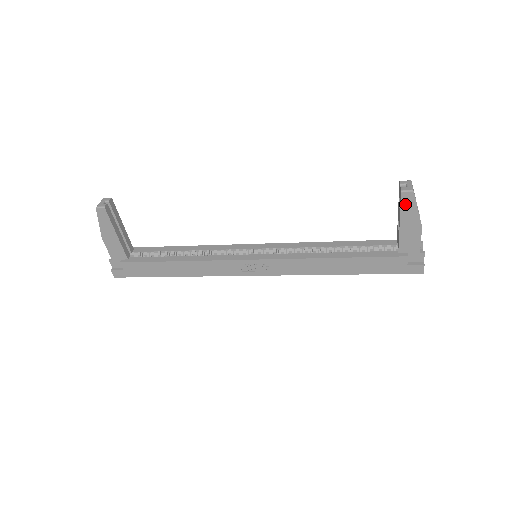
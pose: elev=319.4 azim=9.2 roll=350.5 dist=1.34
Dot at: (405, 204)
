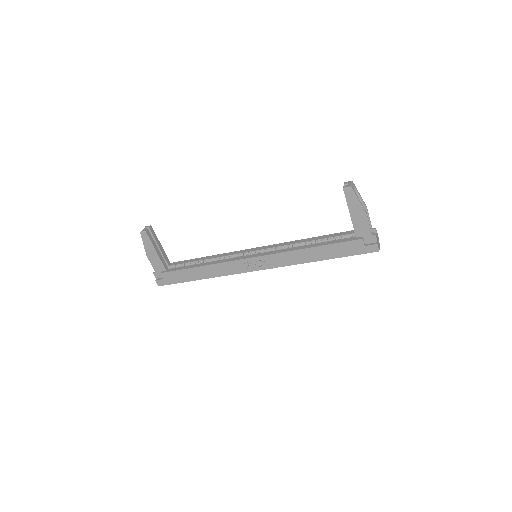
Dot at: (349, 198)
